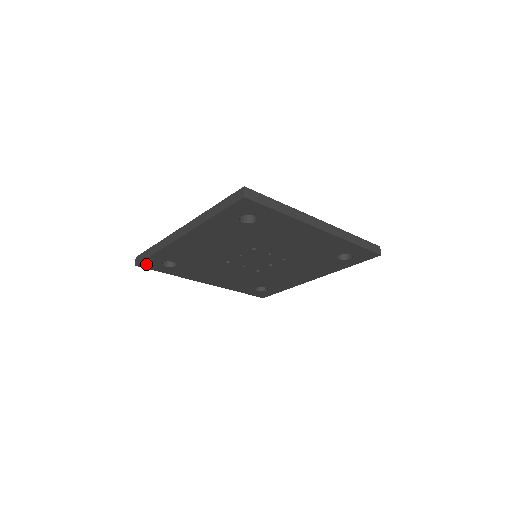
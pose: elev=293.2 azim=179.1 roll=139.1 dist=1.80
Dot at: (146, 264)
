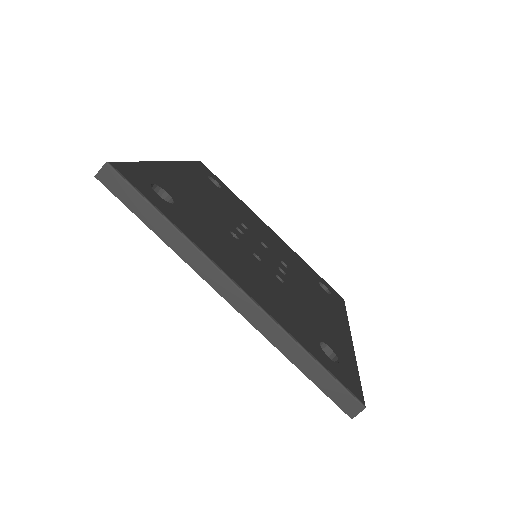
Dot at: occluded
